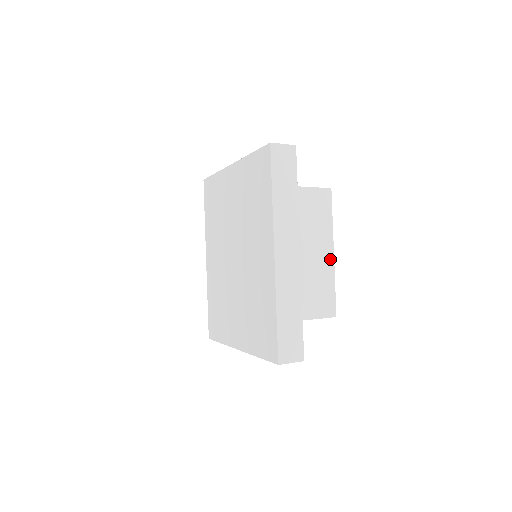
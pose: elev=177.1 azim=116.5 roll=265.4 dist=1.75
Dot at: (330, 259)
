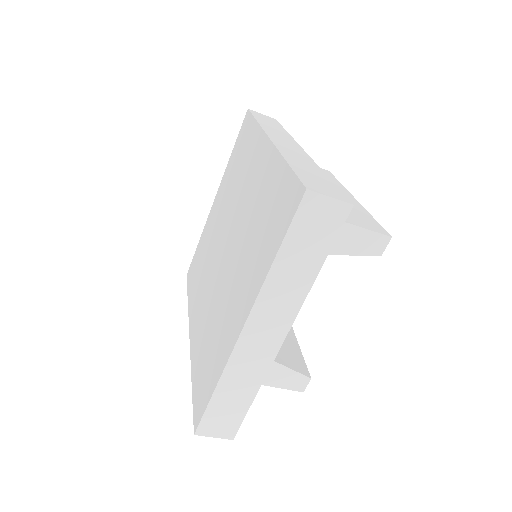
Dot at: (353, 200)
